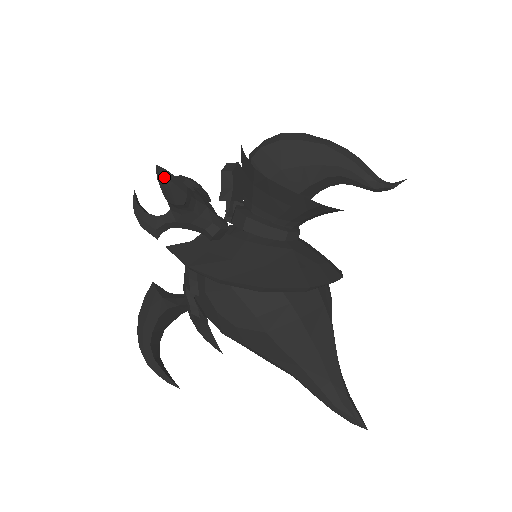
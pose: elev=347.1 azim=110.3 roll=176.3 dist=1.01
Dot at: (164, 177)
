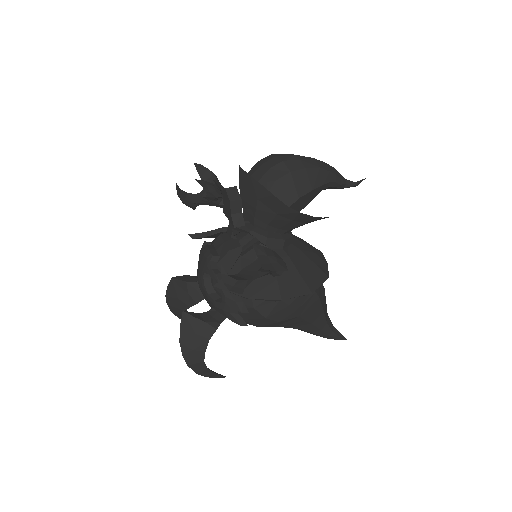
Dot at: (269, 255)
